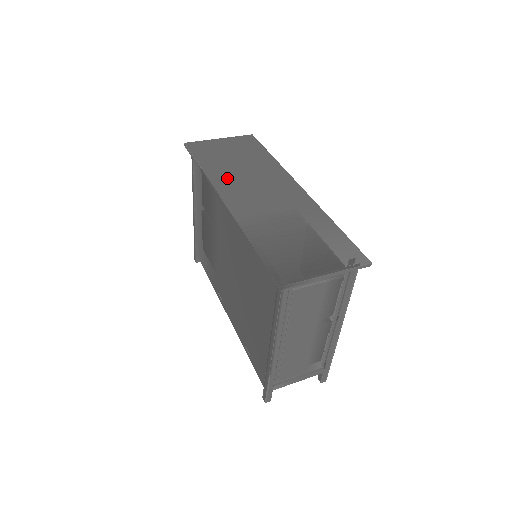
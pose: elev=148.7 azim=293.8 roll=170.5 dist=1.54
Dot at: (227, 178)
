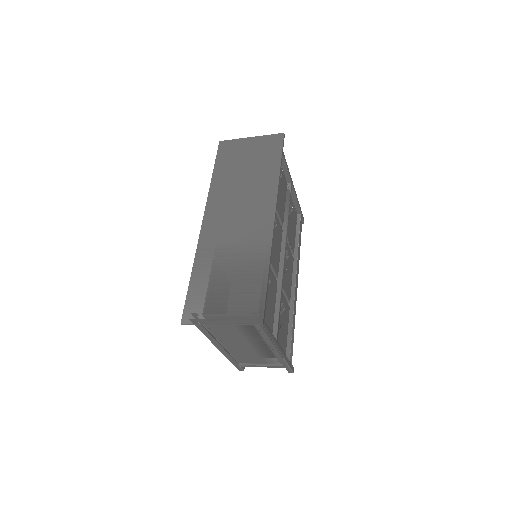
Dot at: (223, 194)
